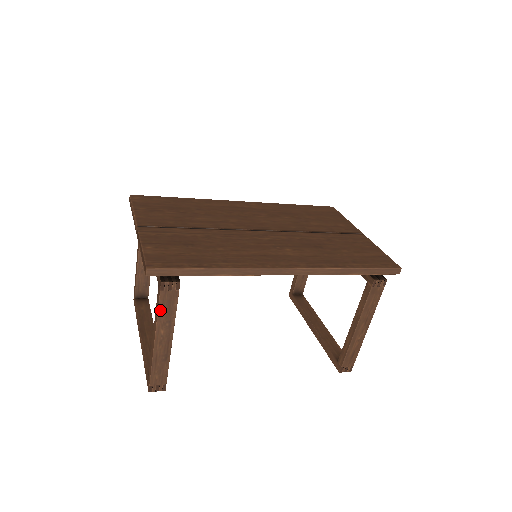
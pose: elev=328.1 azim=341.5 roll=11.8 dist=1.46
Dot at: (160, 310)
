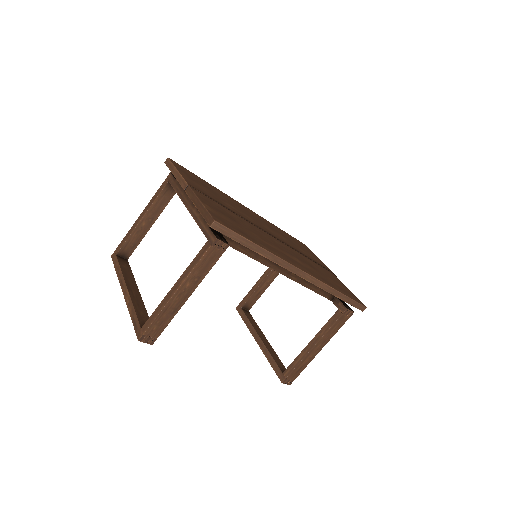
Dot at: (199, 263)
